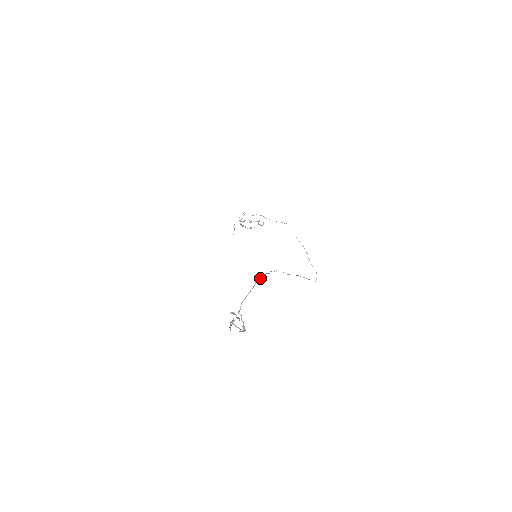
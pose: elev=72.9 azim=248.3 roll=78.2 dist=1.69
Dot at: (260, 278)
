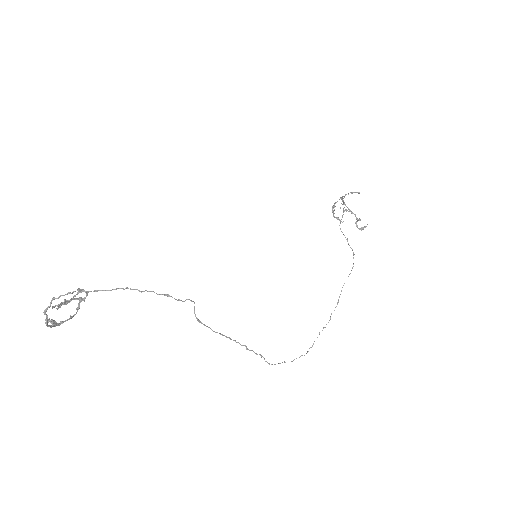
Dot at: occluded
